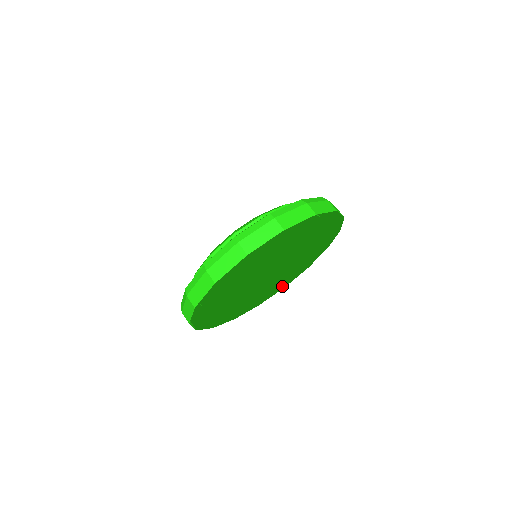
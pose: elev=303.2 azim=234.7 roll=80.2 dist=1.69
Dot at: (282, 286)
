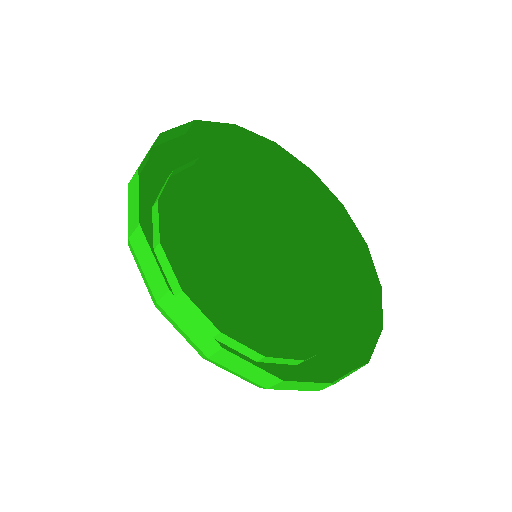
Dot at: (363, 365)
